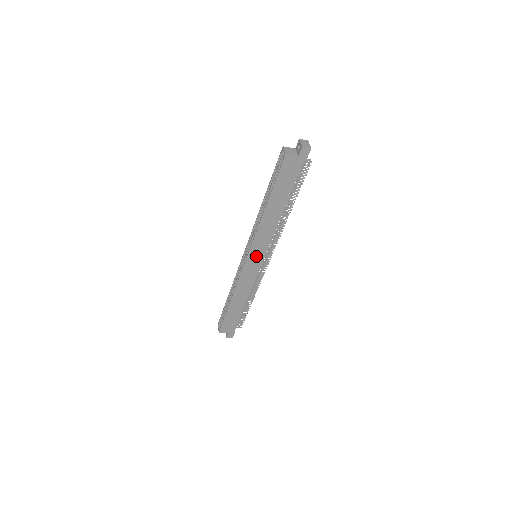
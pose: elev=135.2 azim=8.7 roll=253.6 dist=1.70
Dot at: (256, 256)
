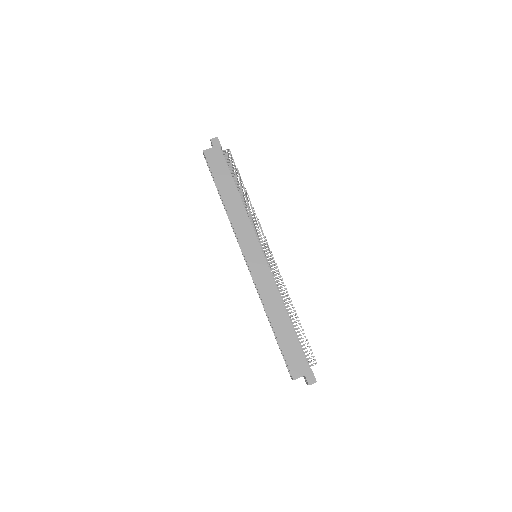
Dot at: (252, 251)
